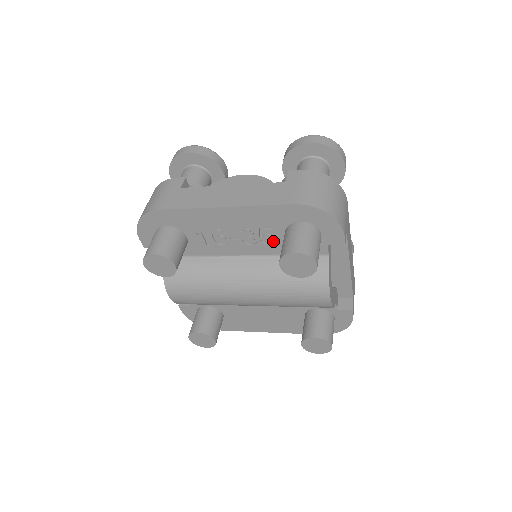
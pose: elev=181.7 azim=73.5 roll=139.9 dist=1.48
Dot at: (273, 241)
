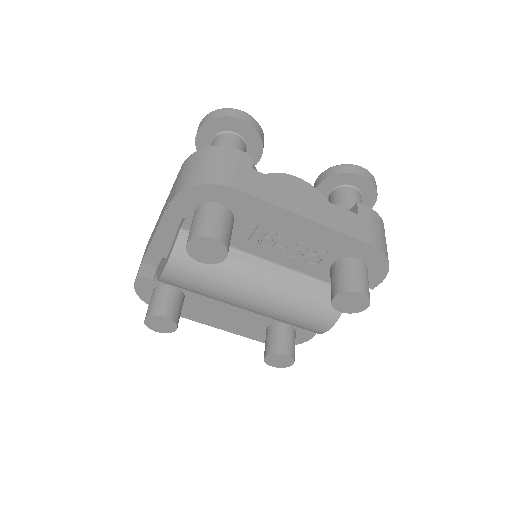
Dot at: (314, 262)
